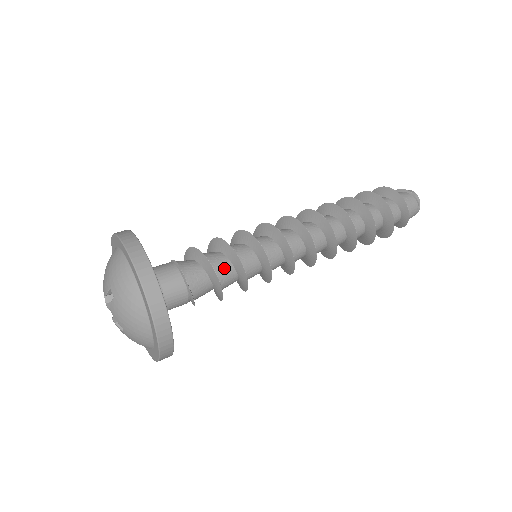
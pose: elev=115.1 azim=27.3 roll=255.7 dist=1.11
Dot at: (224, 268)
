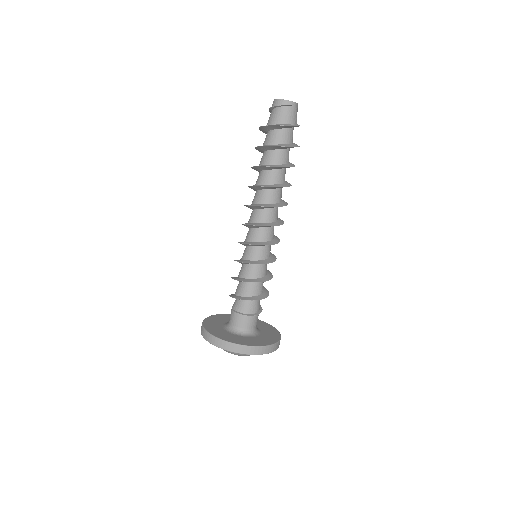
Dot at: (257, 288)
